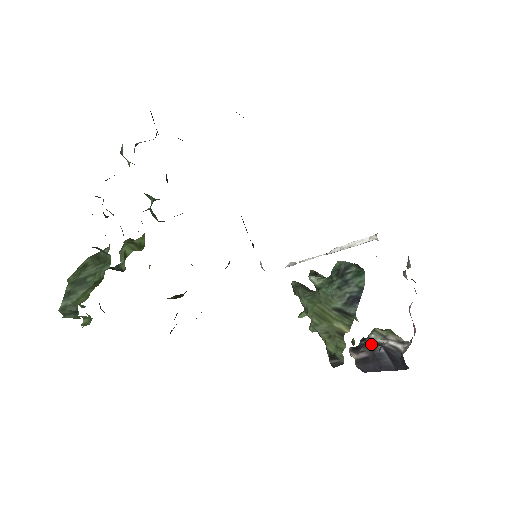
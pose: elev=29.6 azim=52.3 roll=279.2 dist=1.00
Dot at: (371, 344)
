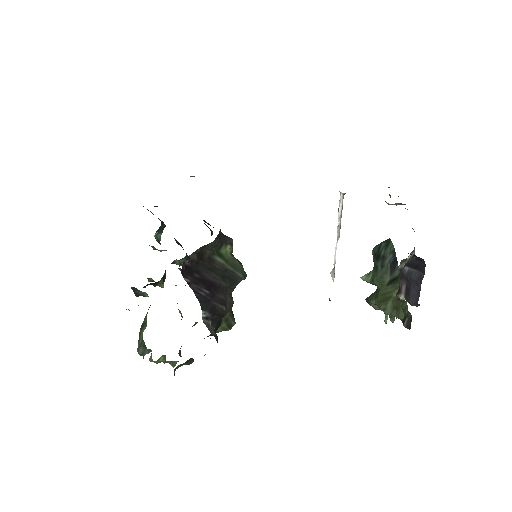
Dot at: (400, 273)
